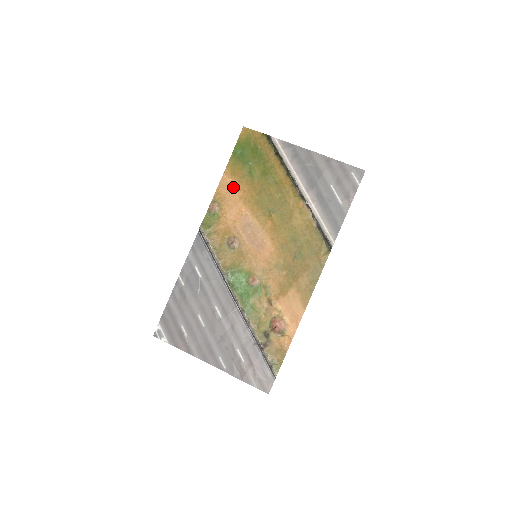
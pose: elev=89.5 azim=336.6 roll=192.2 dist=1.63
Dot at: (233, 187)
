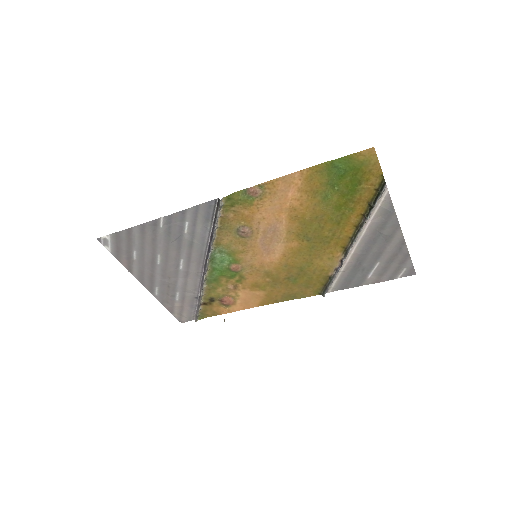
Dot at: (294, 191)
